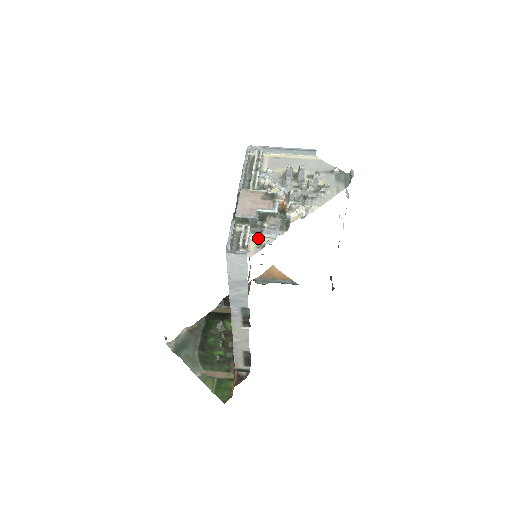
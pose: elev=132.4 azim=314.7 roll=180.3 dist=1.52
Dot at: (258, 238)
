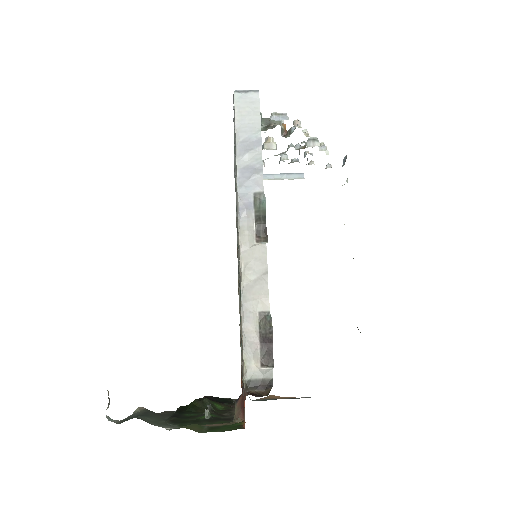
Dot at: occluded
